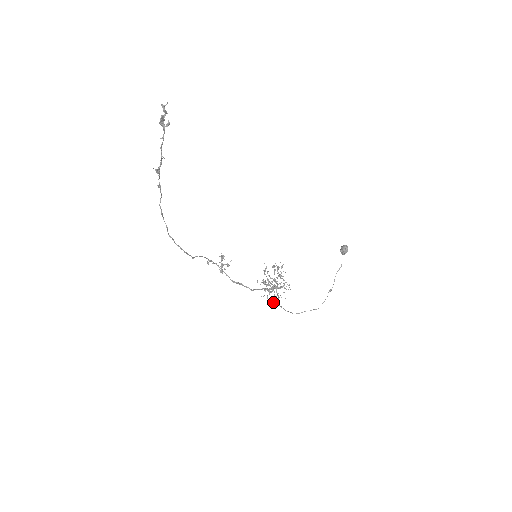
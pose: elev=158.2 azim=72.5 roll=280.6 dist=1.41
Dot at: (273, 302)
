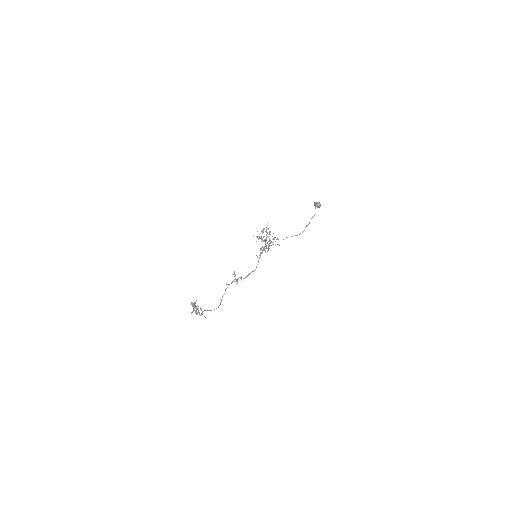
Dot at: occluded
